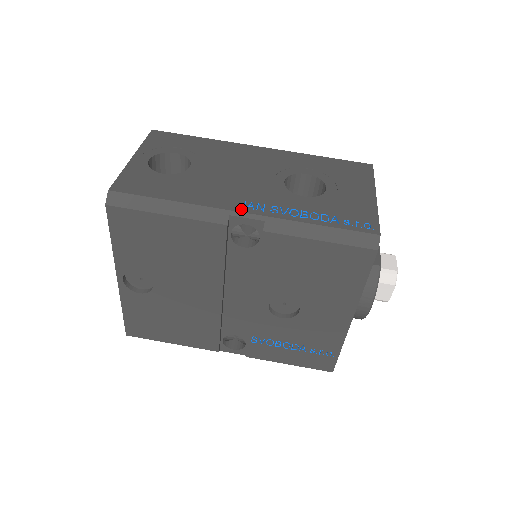
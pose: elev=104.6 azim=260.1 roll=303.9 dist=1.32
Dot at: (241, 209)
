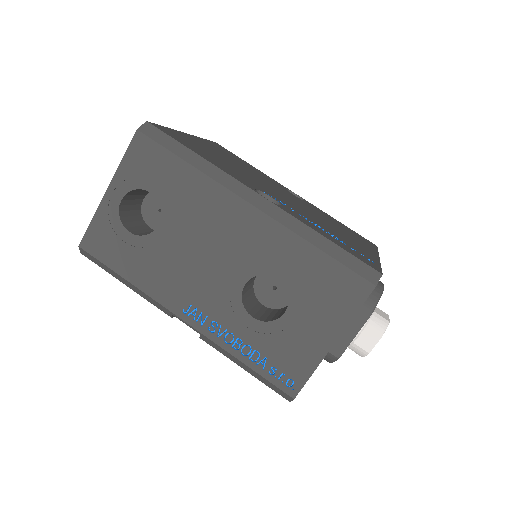
Dot at: (182, 315)
